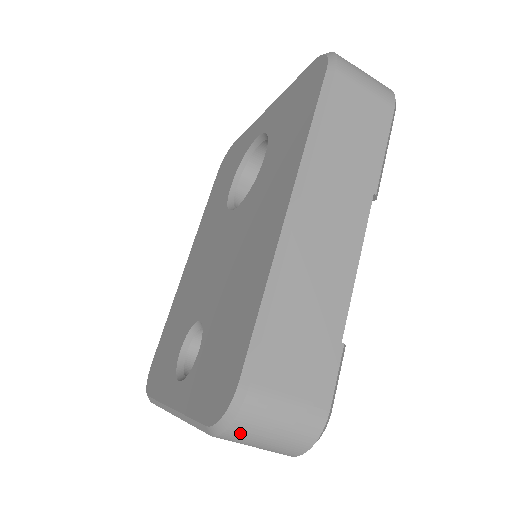
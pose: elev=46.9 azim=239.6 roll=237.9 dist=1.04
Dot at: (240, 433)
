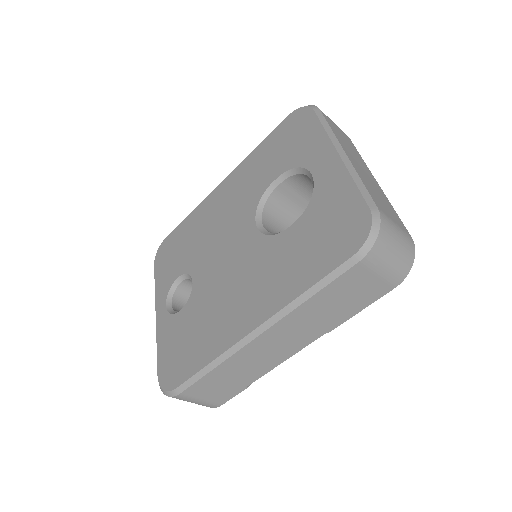
Dot at: occluded
